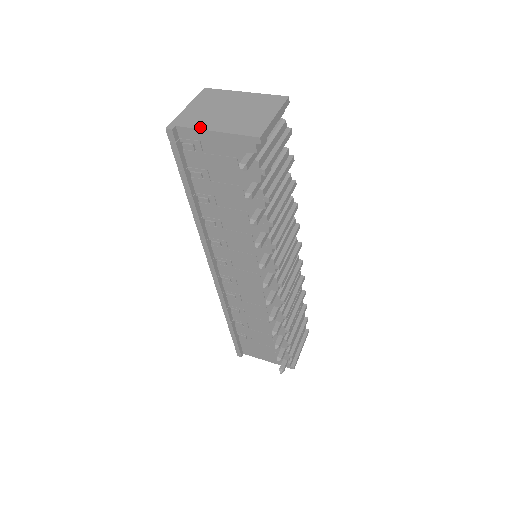
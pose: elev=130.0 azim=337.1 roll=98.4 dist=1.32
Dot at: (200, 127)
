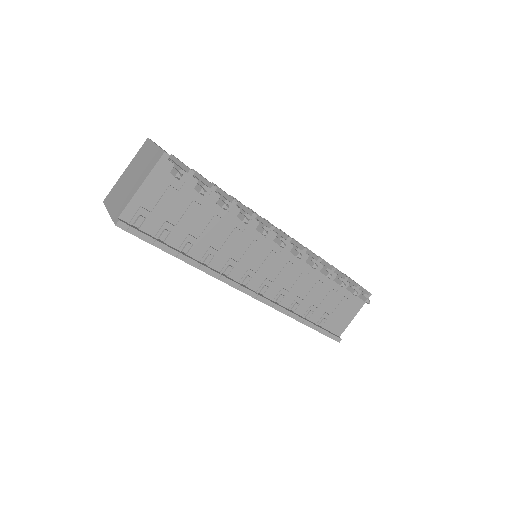
Dot at: (130, 198)
